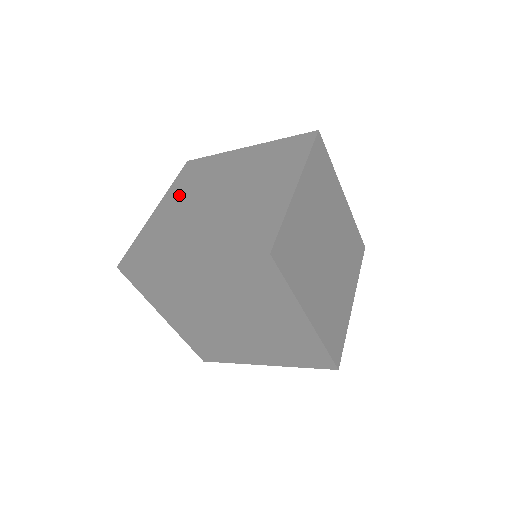
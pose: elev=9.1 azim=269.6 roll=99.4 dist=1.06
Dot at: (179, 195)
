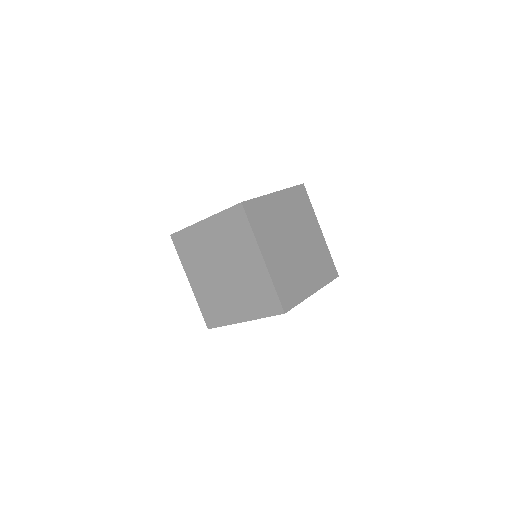
Dot at: occluded
